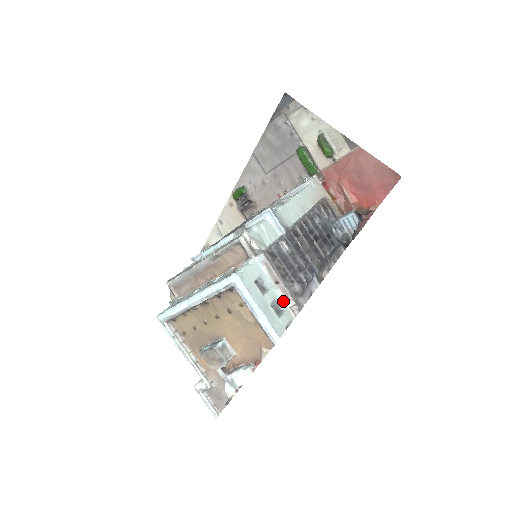
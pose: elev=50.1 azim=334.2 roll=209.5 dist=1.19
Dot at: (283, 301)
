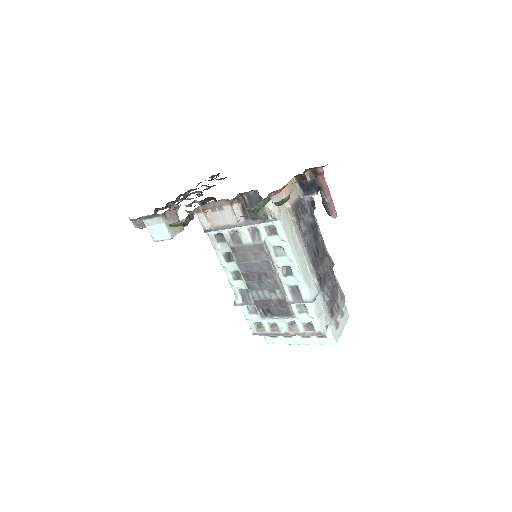
Dot at: occluded
